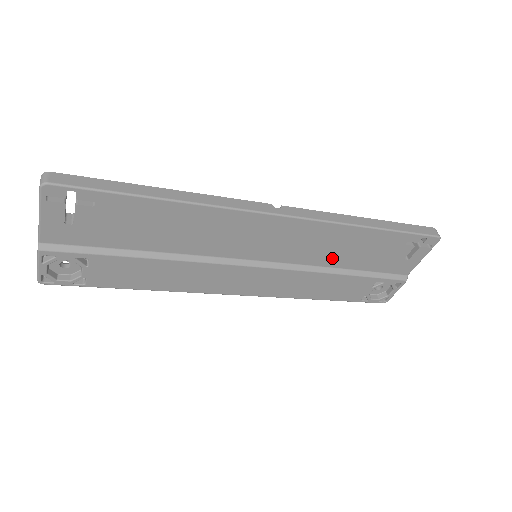
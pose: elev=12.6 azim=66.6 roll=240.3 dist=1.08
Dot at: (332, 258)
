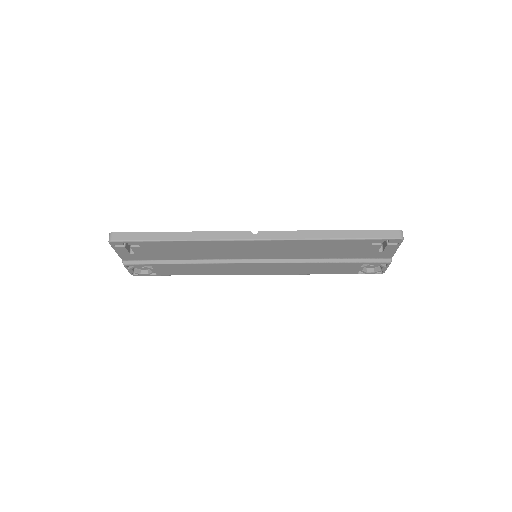
Dot at: (314, 254)
